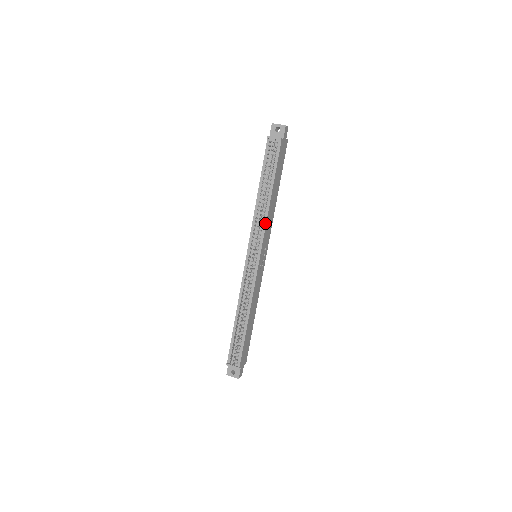
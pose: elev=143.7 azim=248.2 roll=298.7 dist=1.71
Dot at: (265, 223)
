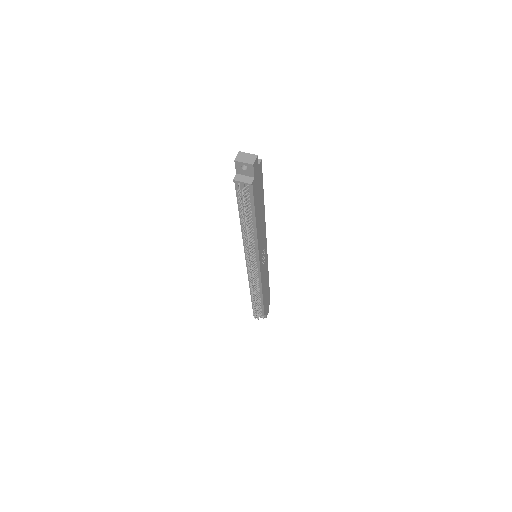
Dot at: (257, 245)
